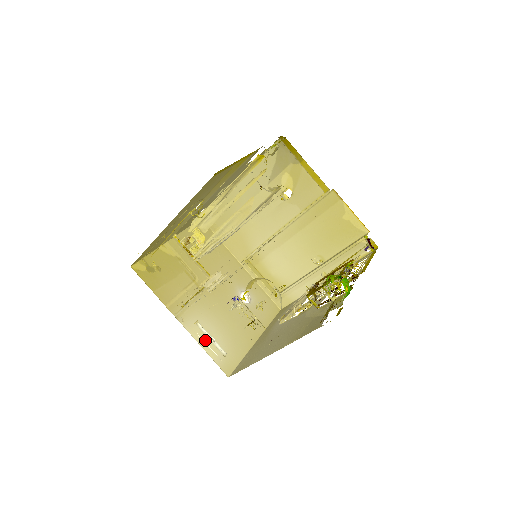
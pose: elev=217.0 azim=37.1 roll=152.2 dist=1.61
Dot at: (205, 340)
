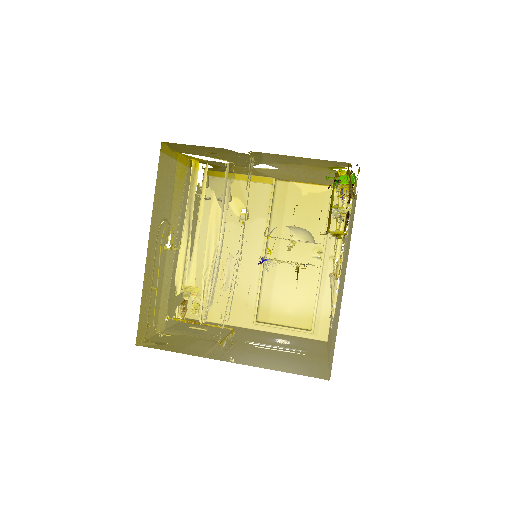
Dot at: (272, 366)
